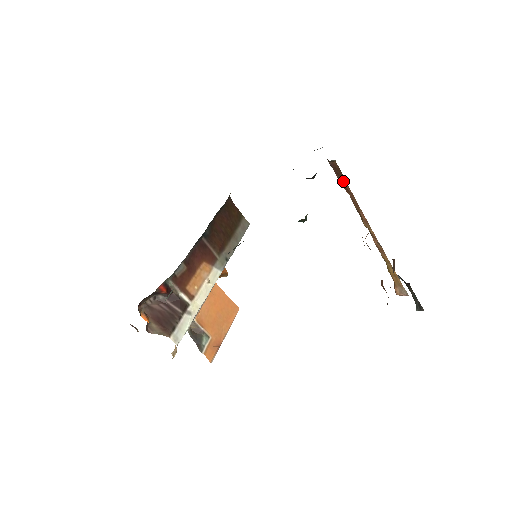
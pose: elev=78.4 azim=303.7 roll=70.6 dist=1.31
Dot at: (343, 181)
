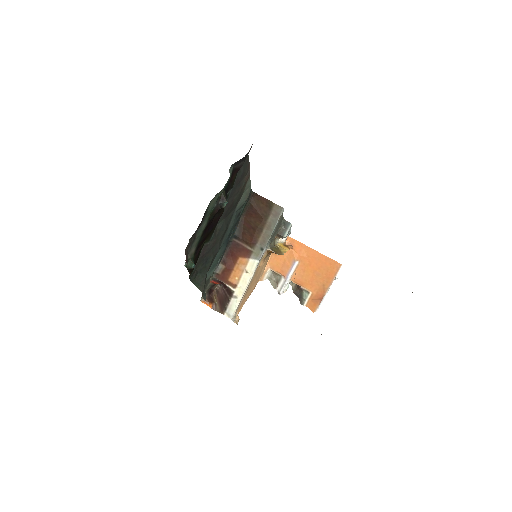
Dot at: occluded
